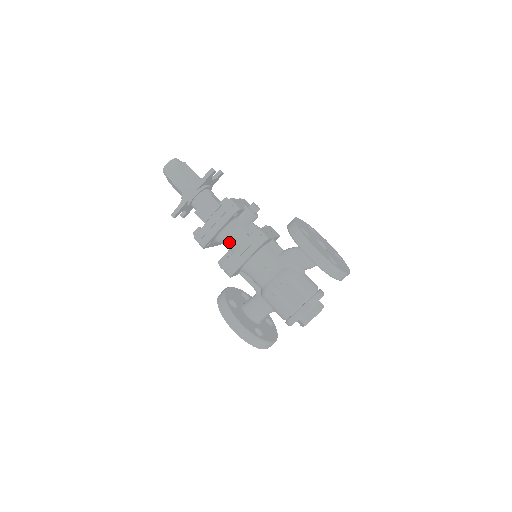
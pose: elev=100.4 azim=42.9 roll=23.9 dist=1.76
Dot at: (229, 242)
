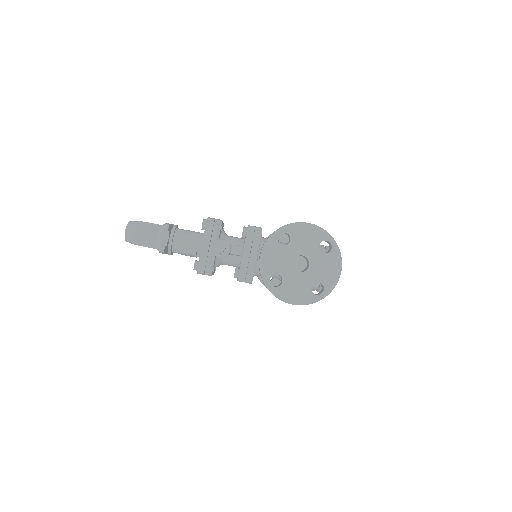
Dot at: occluded
